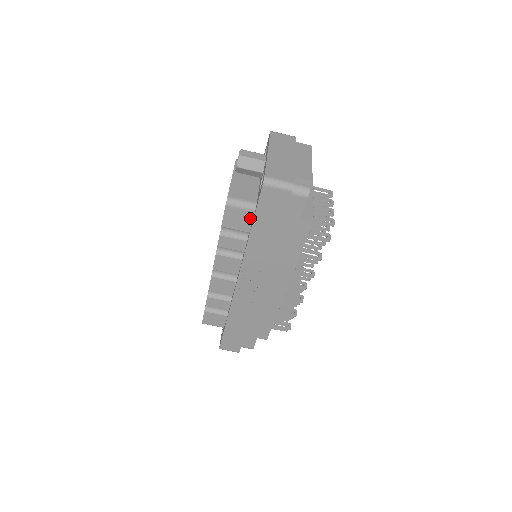
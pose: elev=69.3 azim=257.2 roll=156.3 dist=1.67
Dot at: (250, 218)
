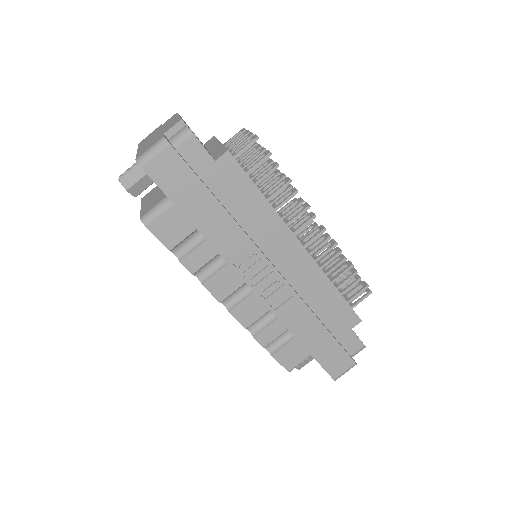
Dot at: (179, 214)
